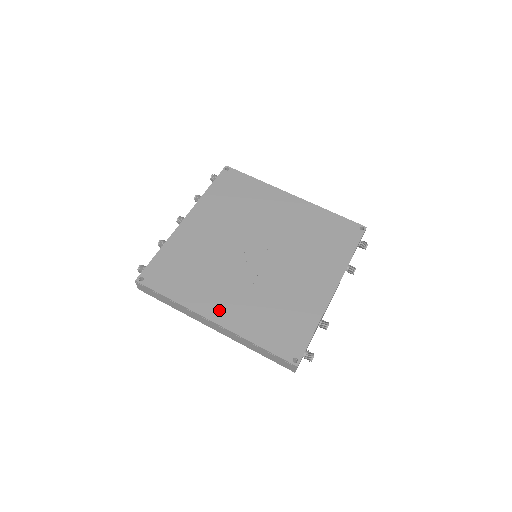
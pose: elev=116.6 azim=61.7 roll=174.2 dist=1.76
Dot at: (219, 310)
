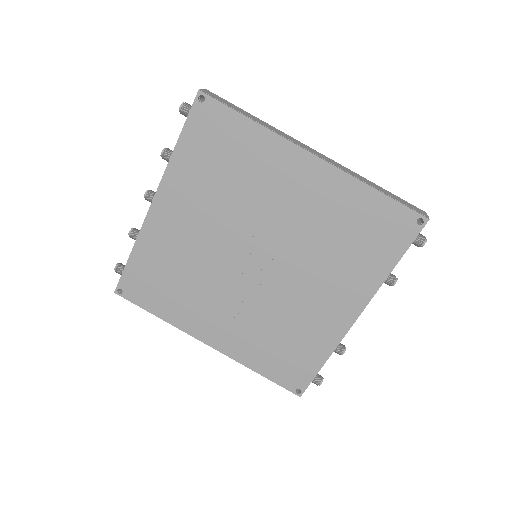
Dot at: (213, 333)
